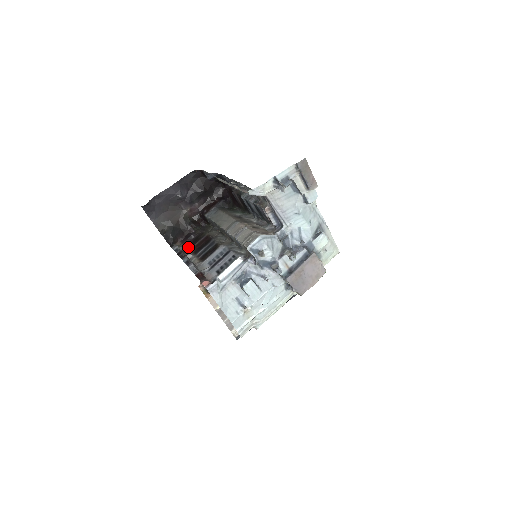
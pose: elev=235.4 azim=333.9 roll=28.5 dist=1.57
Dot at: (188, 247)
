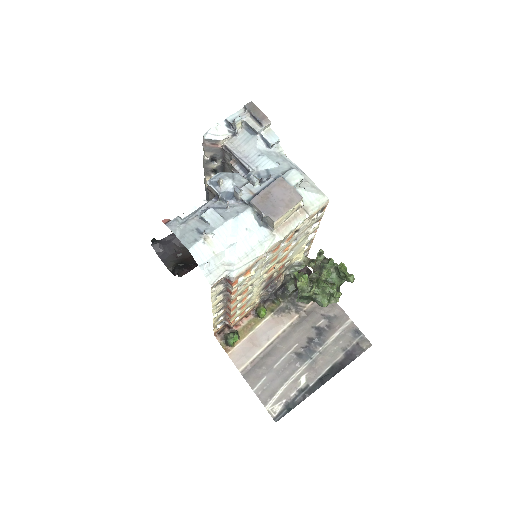
Dot at: occluded
